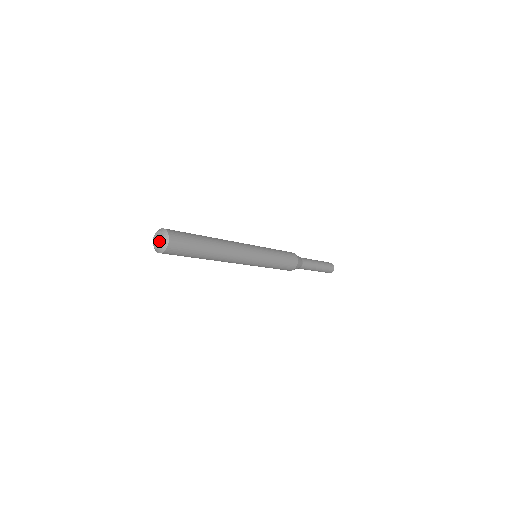
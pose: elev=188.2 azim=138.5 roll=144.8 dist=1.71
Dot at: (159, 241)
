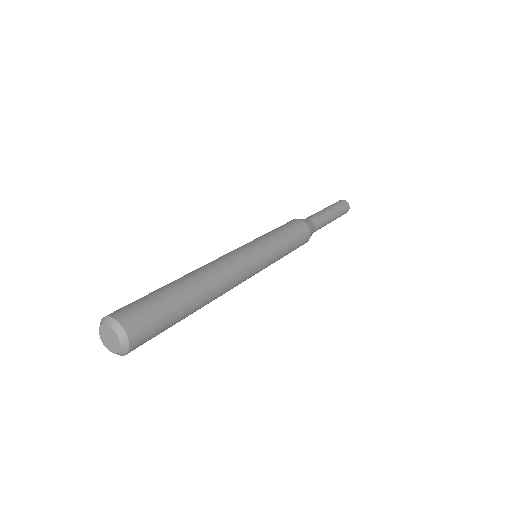
Dot at: (110, 342)
